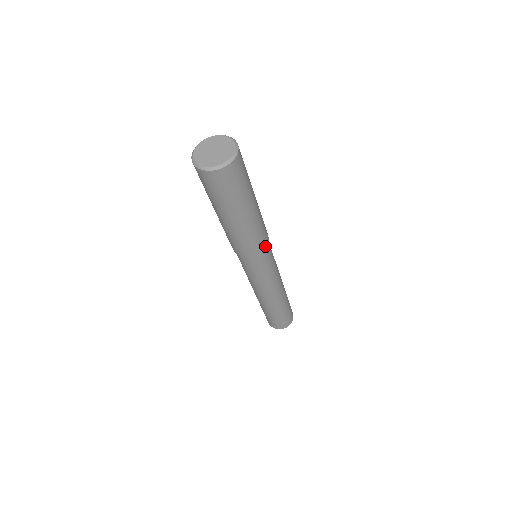
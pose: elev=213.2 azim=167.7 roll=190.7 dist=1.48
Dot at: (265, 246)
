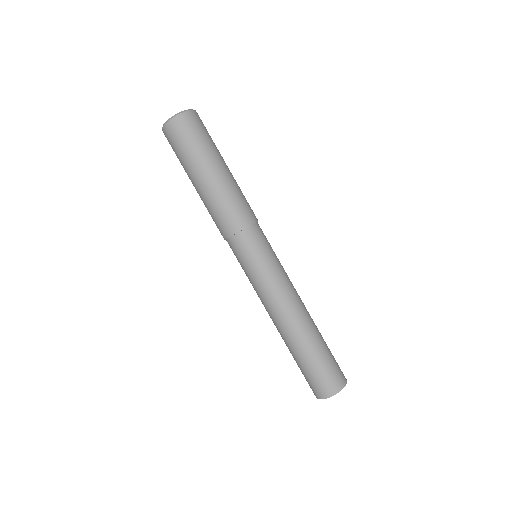
Dot at: (245, 226)
